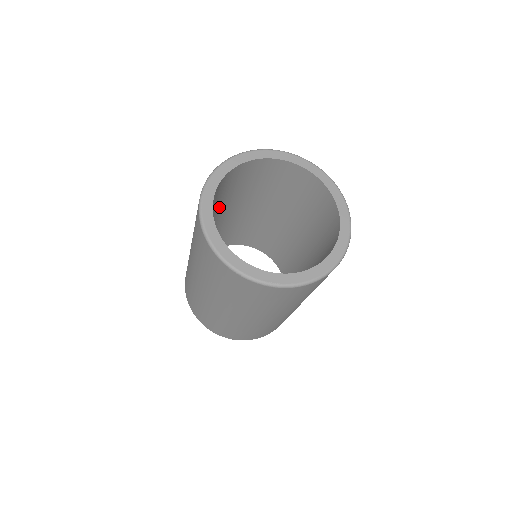
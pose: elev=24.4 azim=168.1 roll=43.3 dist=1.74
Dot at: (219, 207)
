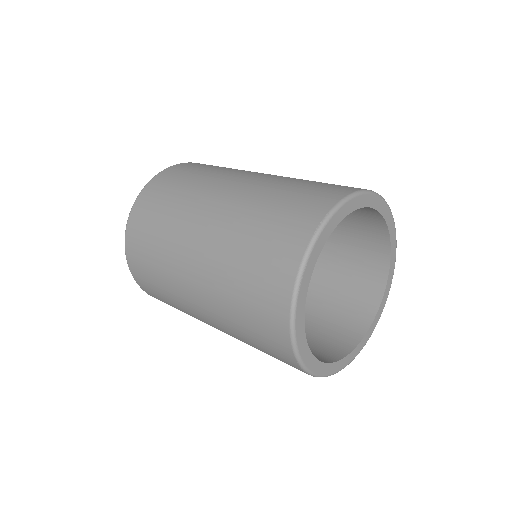
Dot at: occluded
